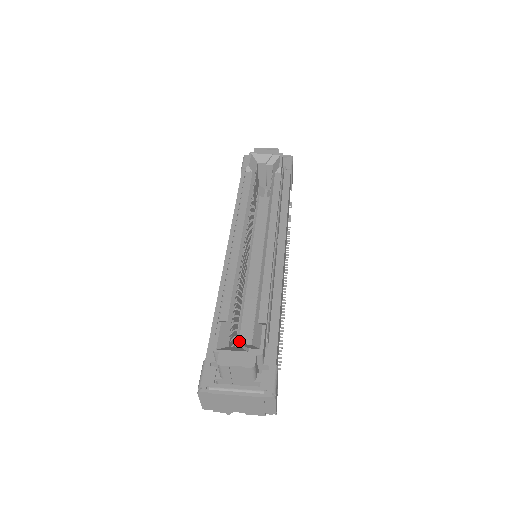
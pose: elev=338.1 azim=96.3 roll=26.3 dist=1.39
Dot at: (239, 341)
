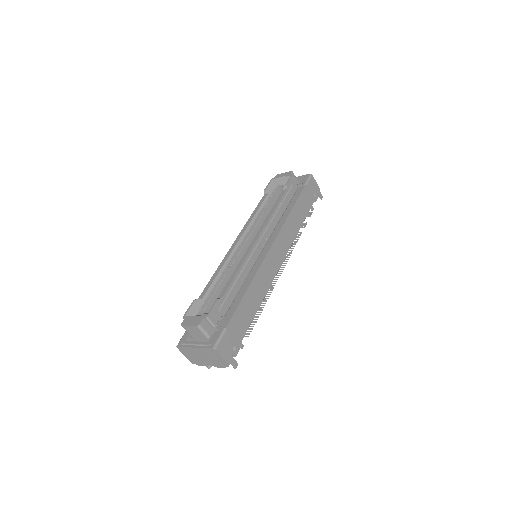
Dot at: occluded
